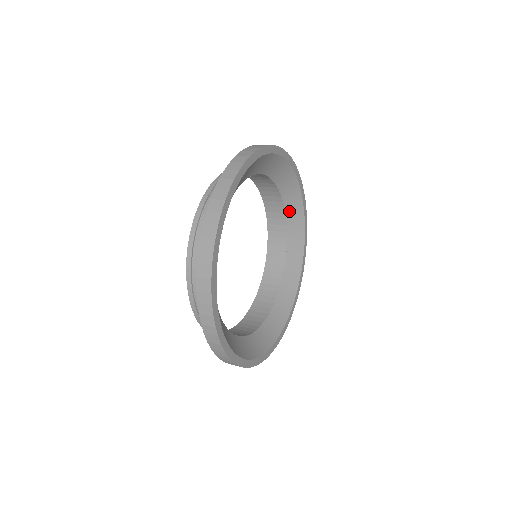
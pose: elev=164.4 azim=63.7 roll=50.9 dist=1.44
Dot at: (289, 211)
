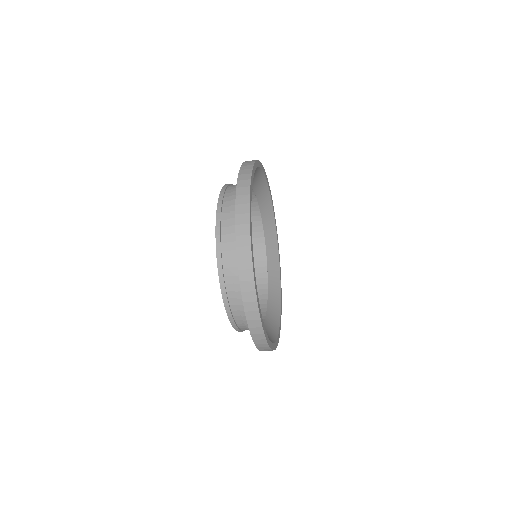
Dot at: (270, 272)
